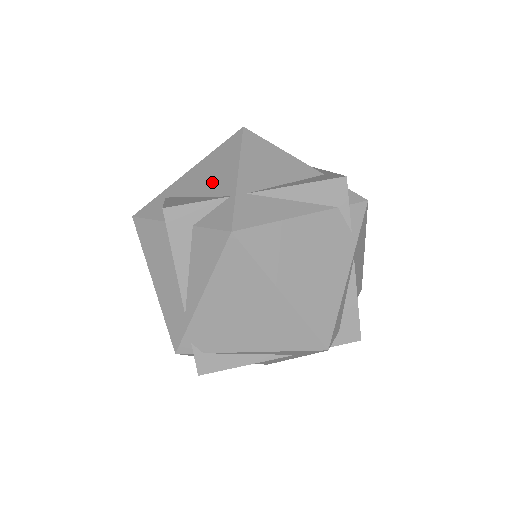
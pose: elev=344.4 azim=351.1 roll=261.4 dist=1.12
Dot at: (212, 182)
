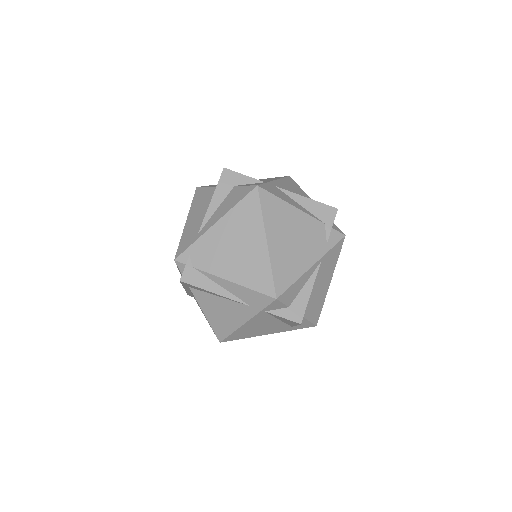
Dot at: occluded
